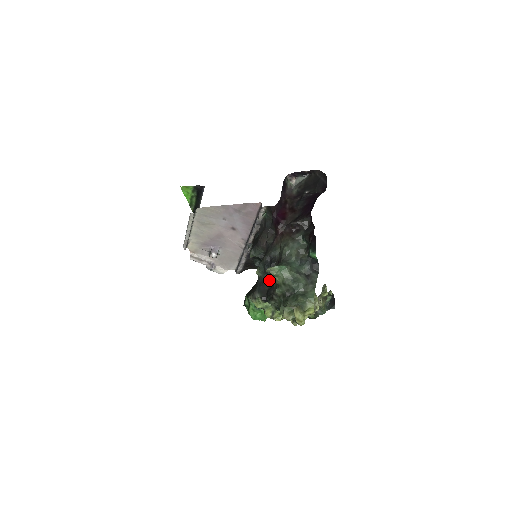
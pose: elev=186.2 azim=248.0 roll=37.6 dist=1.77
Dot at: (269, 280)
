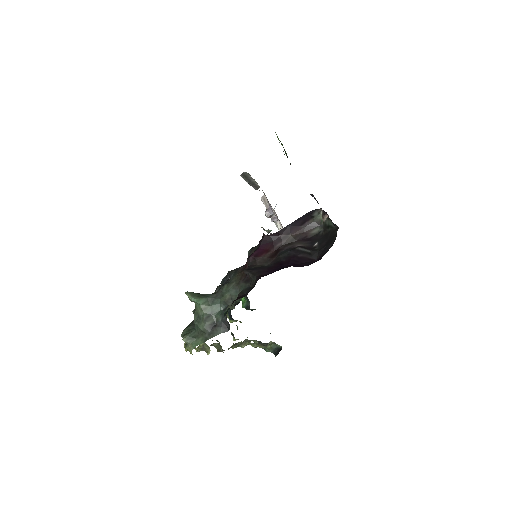
Dot at: occluded
